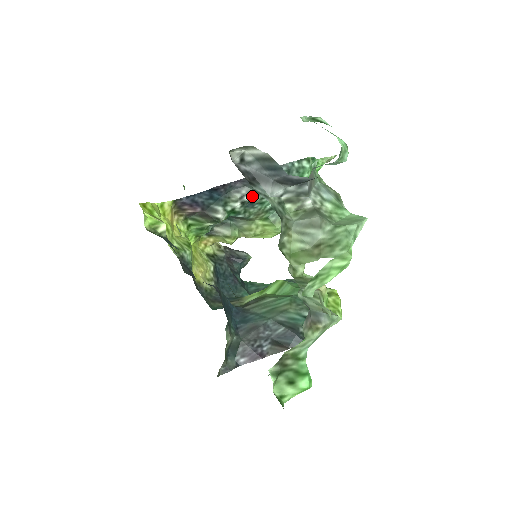
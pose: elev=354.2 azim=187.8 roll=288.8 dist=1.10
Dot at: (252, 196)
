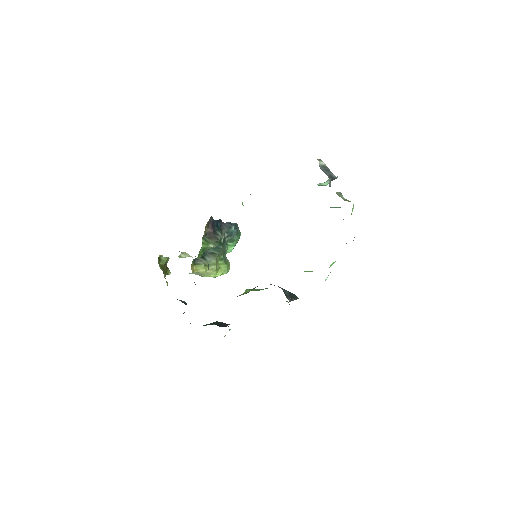
Dot at: (227, 235)
